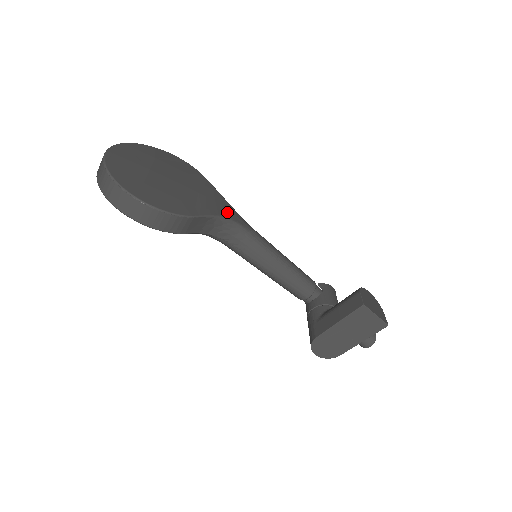
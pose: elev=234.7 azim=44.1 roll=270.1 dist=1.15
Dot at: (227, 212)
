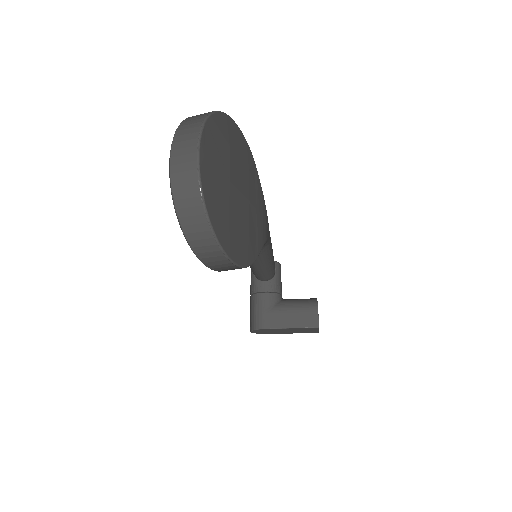
Dot at: (267, 229)
